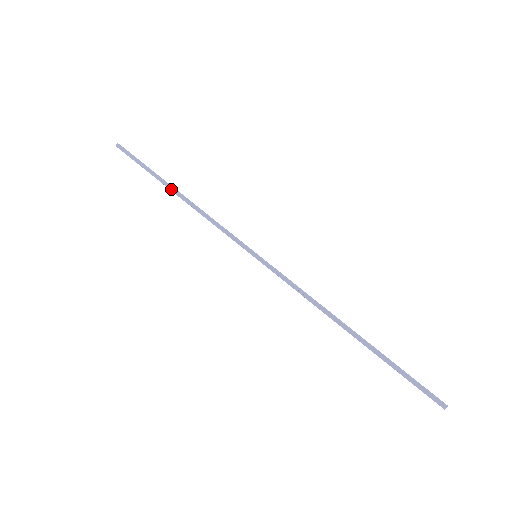
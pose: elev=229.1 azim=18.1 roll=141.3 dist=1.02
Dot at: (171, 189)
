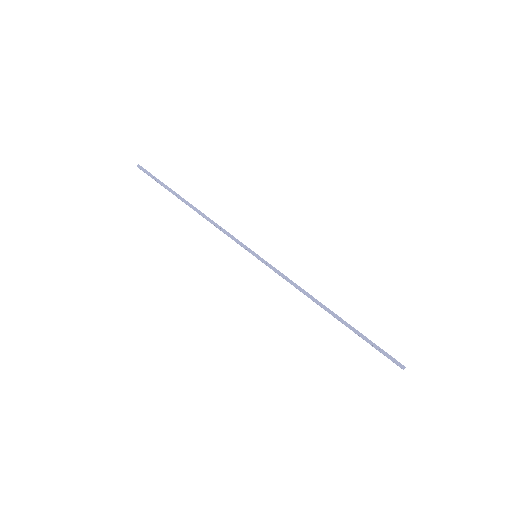
Dot at: (185, 202)
